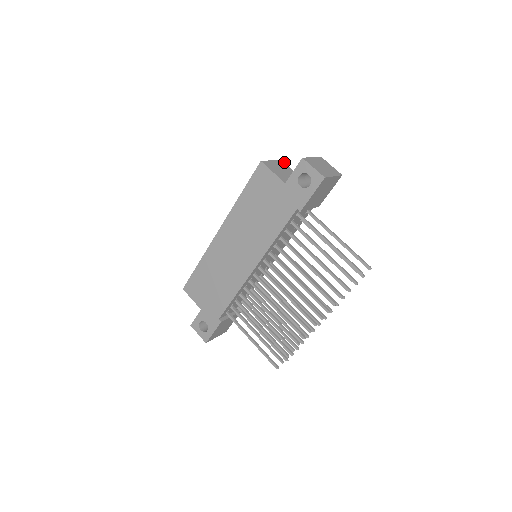
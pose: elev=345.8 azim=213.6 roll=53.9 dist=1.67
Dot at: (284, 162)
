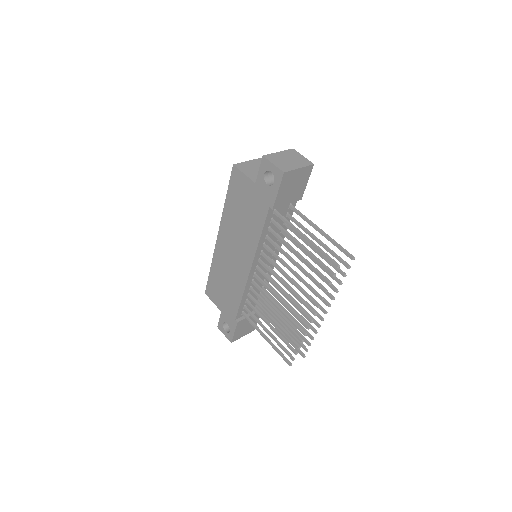
Dot at: occluded
